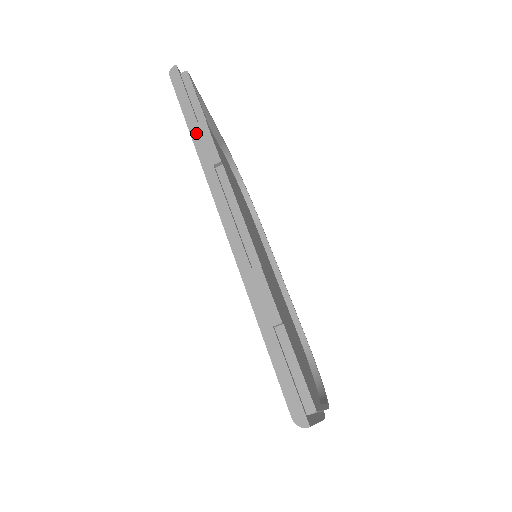
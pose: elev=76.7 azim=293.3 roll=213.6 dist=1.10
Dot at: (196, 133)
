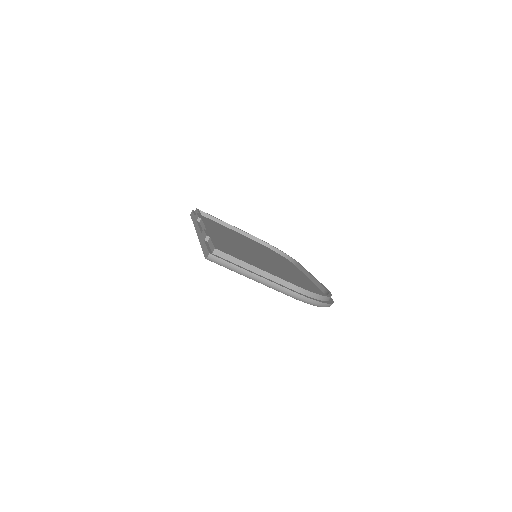
Dot at: (194, 219)
